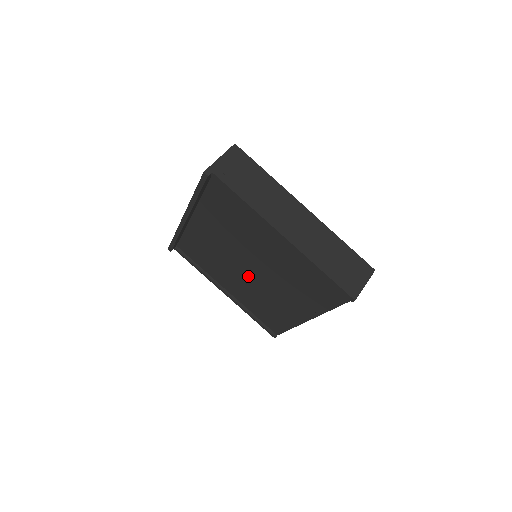
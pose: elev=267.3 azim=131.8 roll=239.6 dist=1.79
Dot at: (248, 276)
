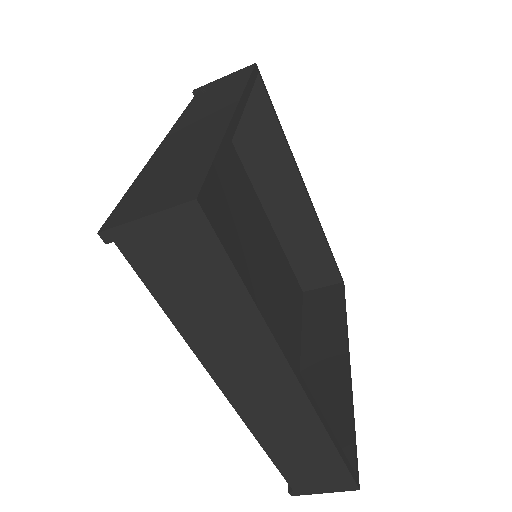
Dot at: occluded
